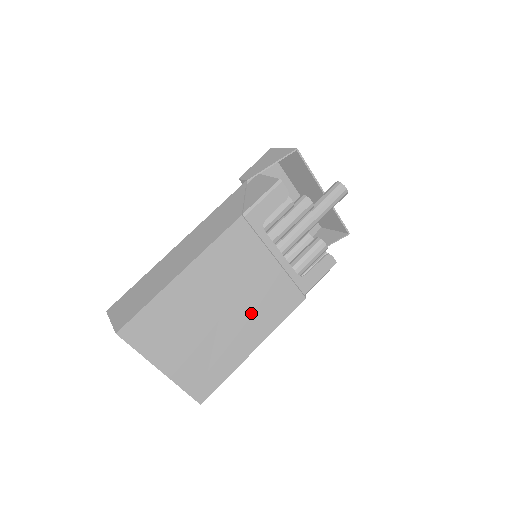
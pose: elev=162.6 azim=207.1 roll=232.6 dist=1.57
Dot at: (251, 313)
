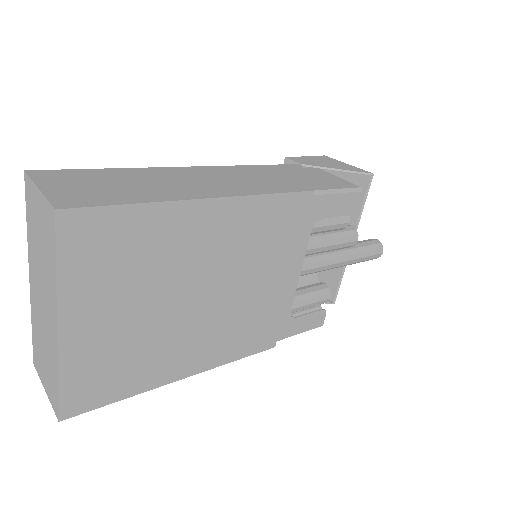
Dot at: (222, 323)
